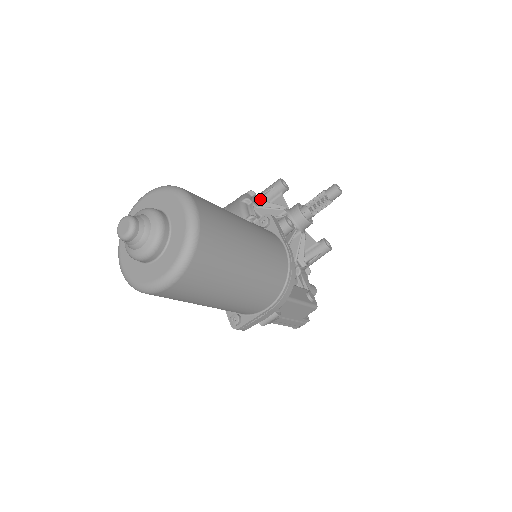
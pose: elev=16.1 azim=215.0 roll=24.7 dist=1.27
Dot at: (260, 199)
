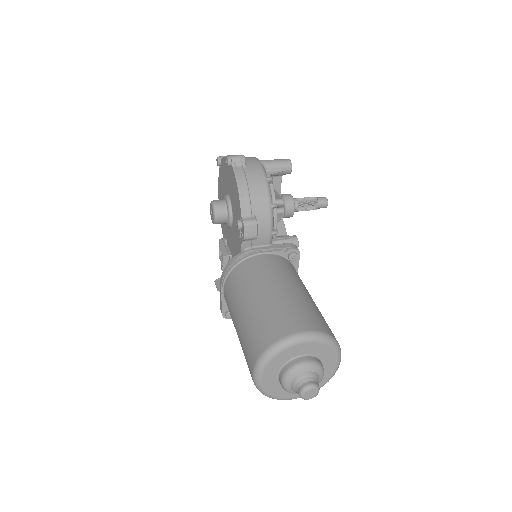
Dot at: occluded
